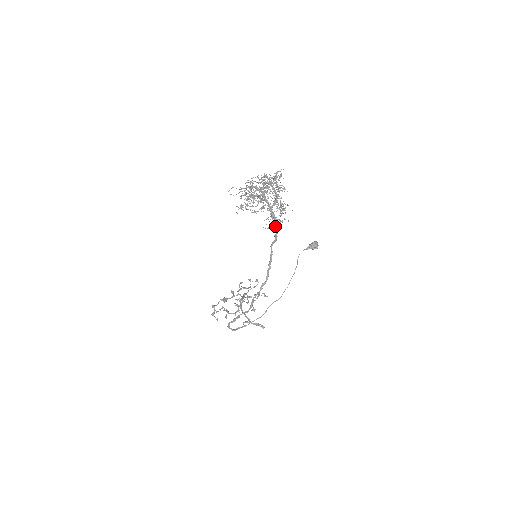
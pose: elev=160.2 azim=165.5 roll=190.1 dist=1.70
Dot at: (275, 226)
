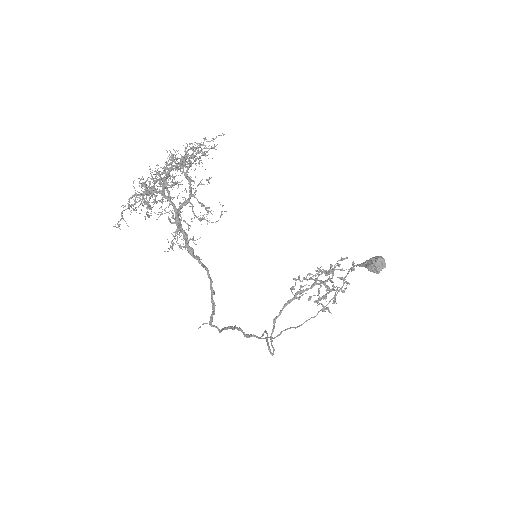
Dot at: (171, 248)
